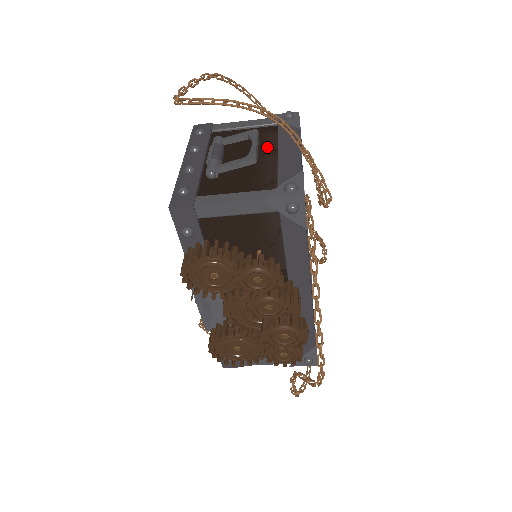
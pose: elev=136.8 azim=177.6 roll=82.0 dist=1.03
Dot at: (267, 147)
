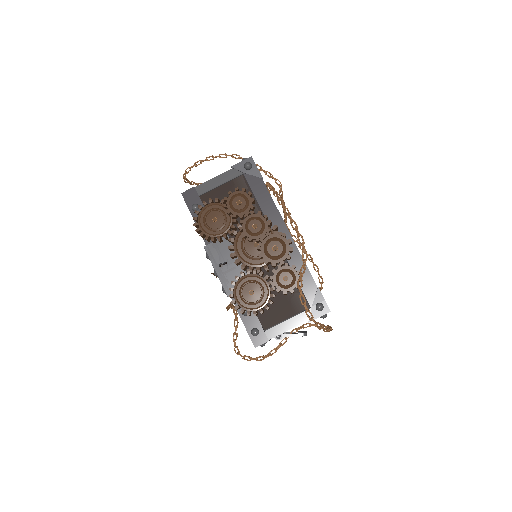
Dot at: occluded
